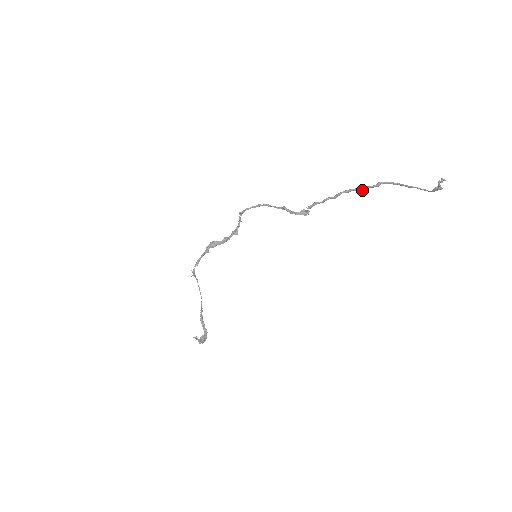
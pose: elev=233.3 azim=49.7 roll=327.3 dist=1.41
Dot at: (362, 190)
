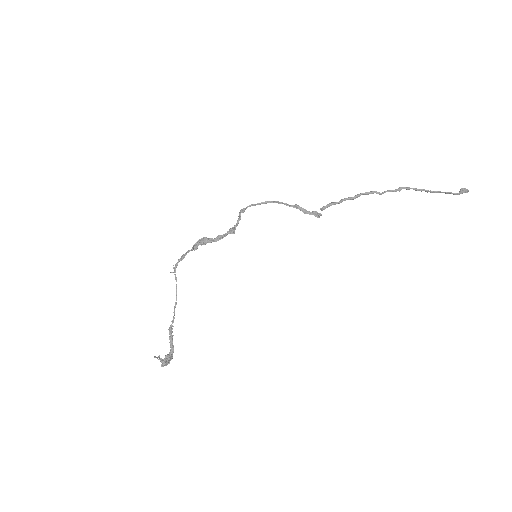
Dot at: occluded
